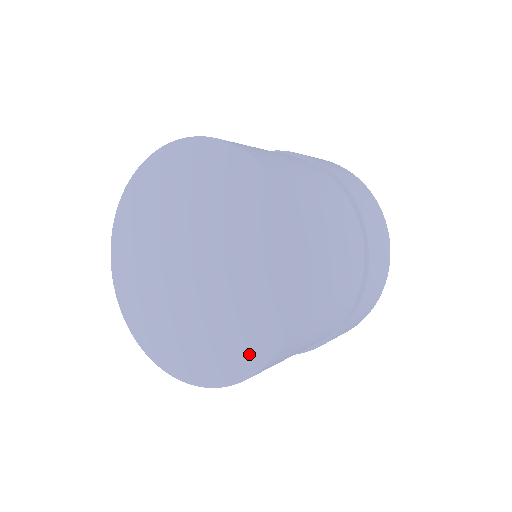
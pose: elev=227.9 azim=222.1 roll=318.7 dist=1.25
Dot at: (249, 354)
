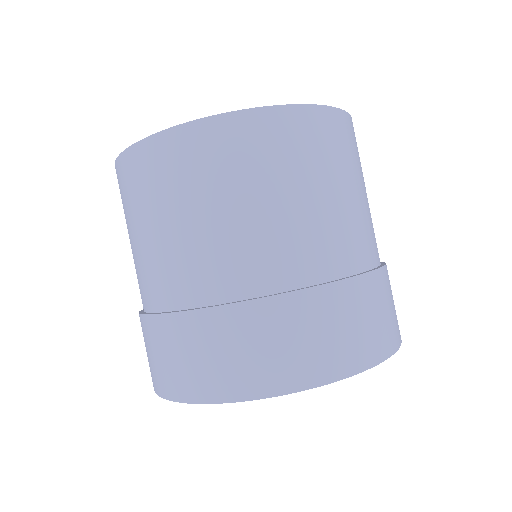
Dot at: occluded
